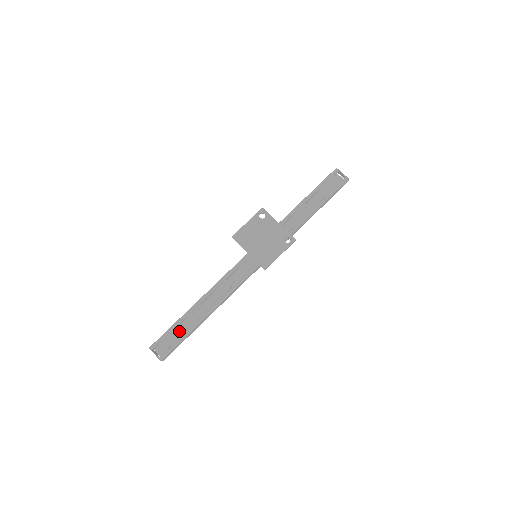
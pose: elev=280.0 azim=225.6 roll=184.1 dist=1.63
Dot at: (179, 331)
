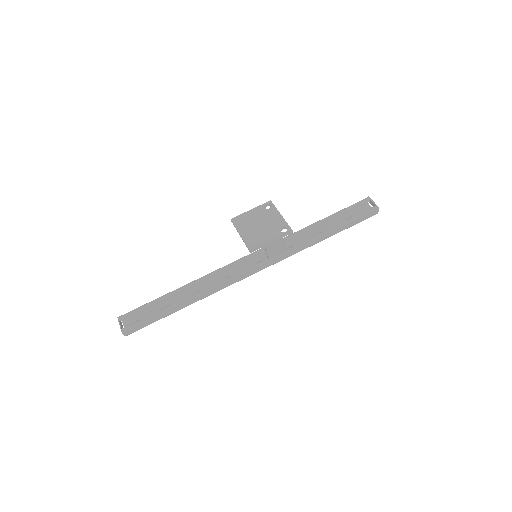
Dot at: (154, 312)
